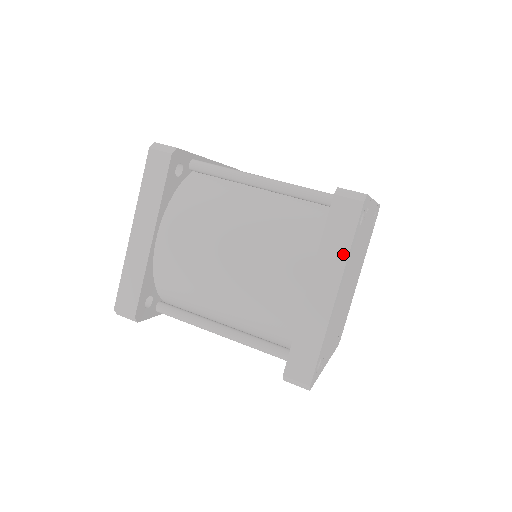
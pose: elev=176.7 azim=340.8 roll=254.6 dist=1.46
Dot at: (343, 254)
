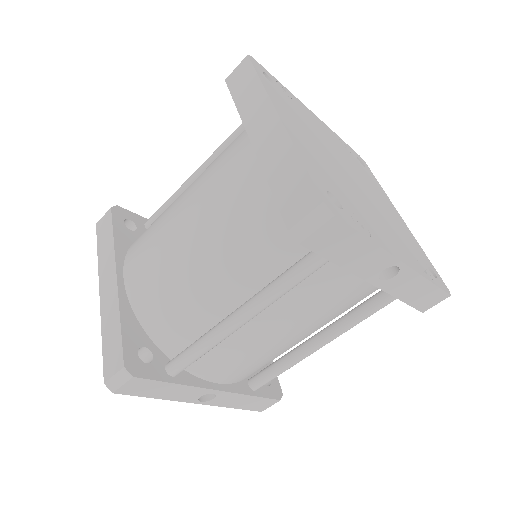
Dot at: (259, 91)
